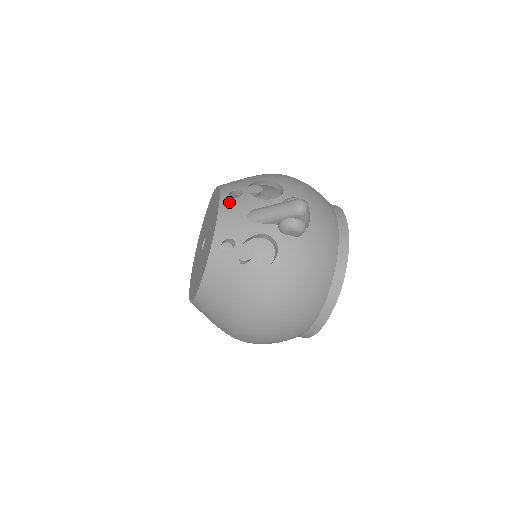
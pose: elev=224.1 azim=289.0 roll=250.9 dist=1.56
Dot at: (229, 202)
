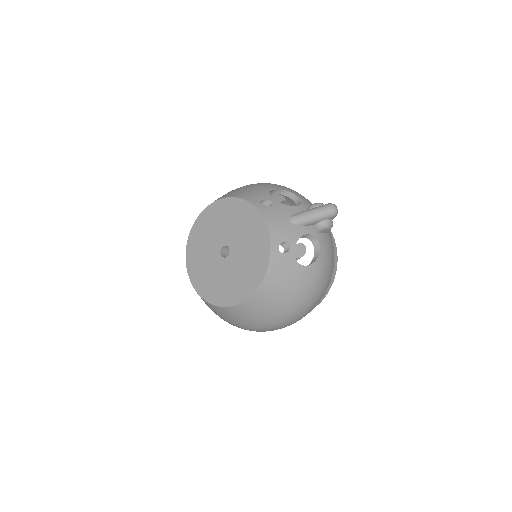
Dot at: (268, 210)
